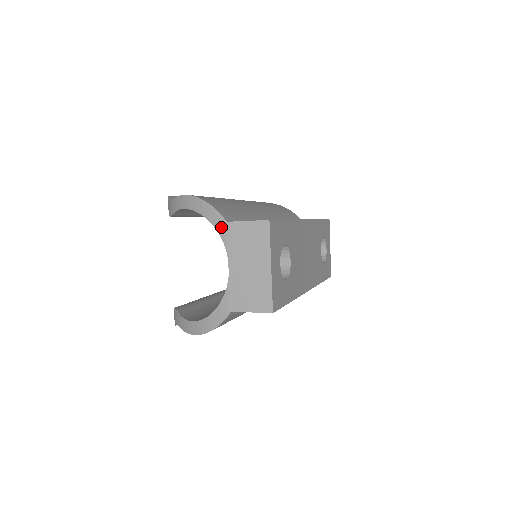
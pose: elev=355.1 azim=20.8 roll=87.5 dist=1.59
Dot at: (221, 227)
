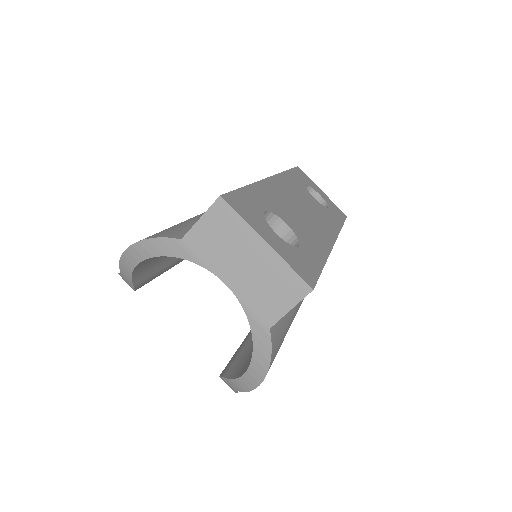
Dot at: (181, 251)
